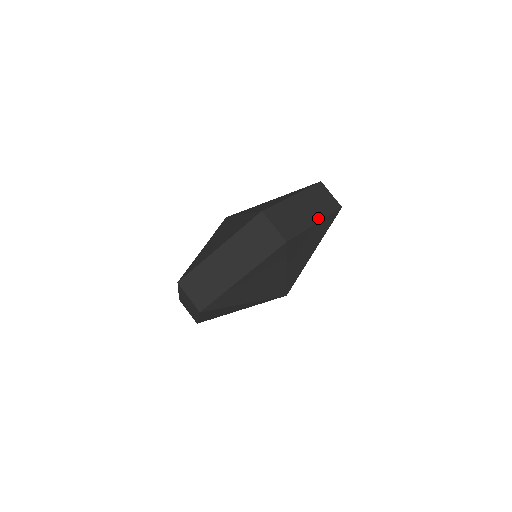
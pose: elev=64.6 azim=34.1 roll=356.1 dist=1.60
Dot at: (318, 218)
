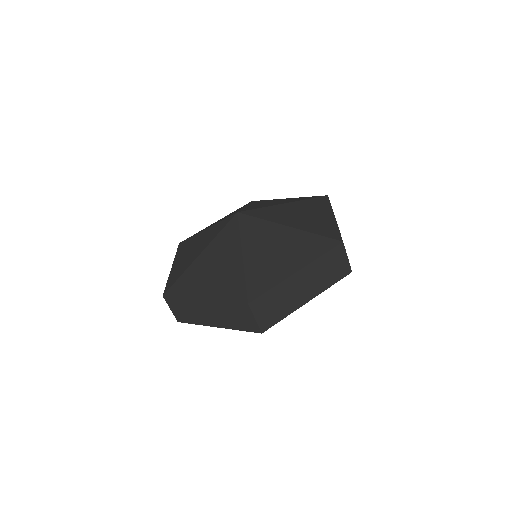
Dot at: (313, 295)
